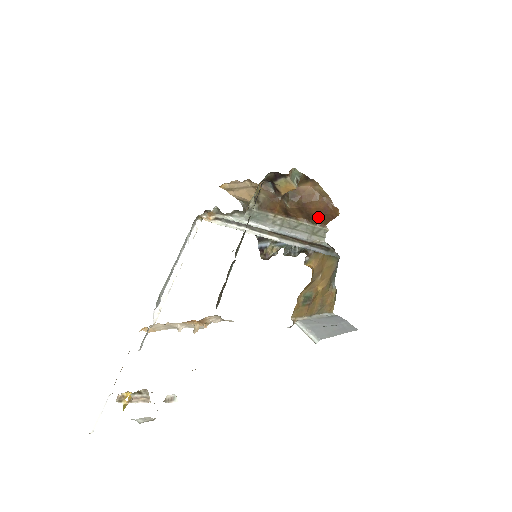
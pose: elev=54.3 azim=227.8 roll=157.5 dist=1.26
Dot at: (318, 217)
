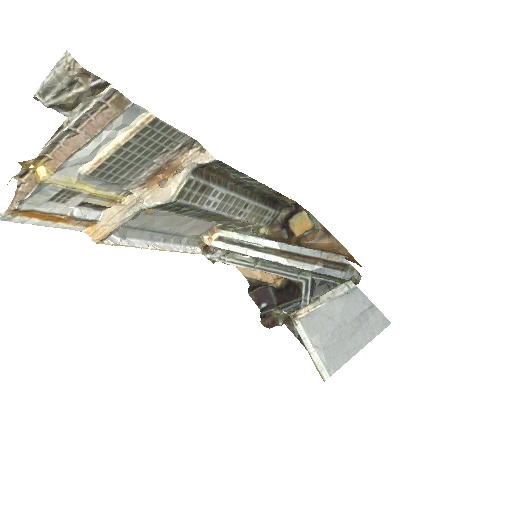
Dot at: occluded
